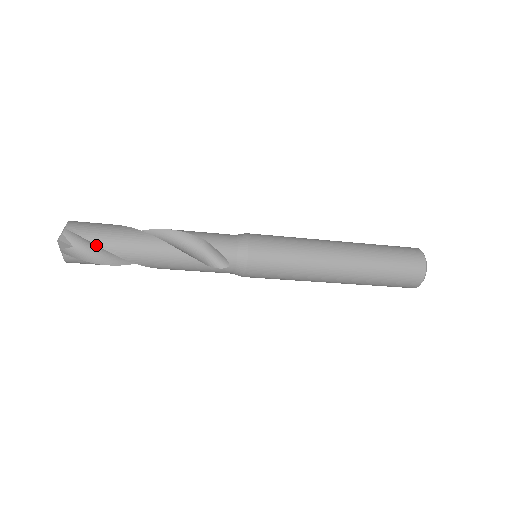
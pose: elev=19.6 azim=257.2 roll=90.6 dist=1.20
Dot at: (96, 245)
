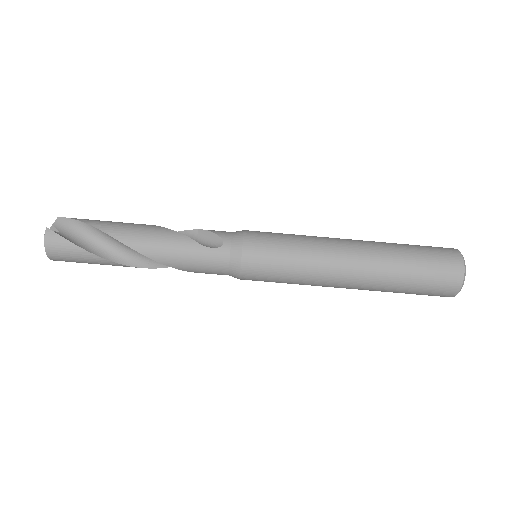
Dot at: (83, 227)
